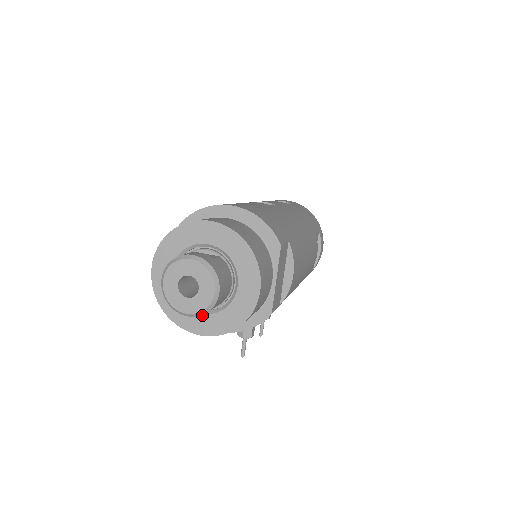
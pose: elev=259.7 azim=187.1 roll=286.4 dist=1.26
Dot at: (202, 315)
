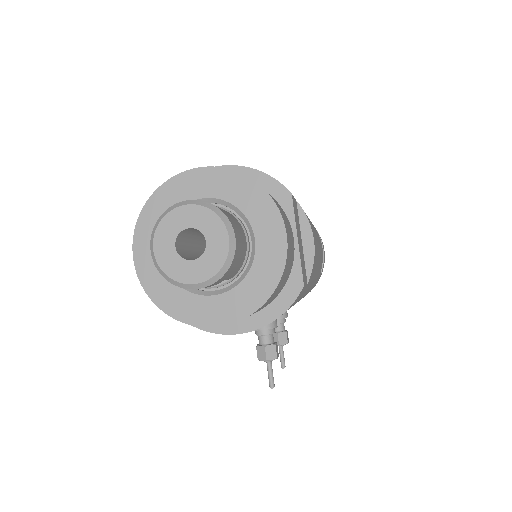
Dot at: (216, 297)
